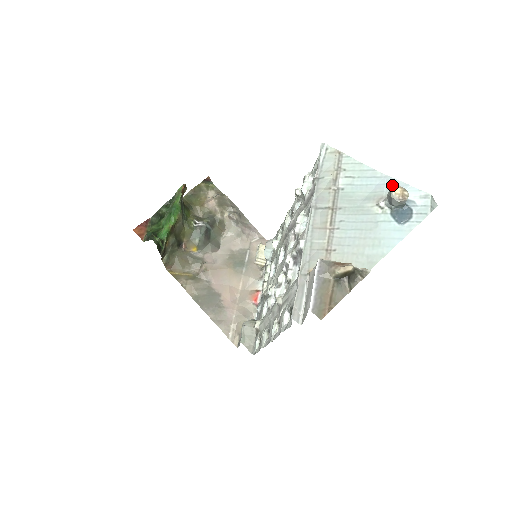
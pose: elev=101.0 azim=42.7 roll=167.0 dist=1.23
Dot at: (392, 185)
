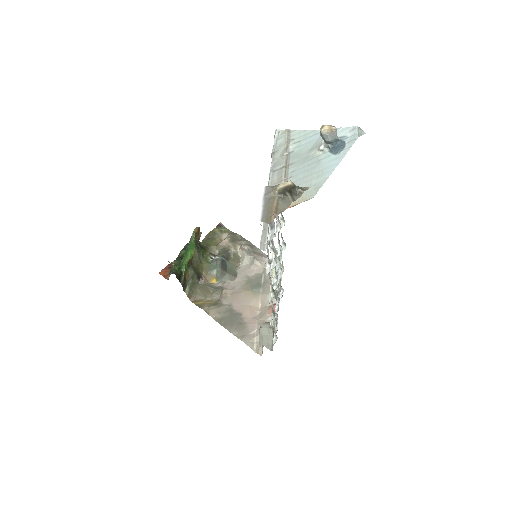
Dot at: occluded
